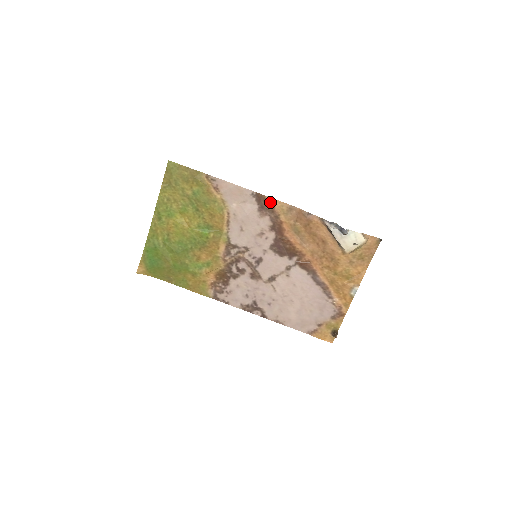
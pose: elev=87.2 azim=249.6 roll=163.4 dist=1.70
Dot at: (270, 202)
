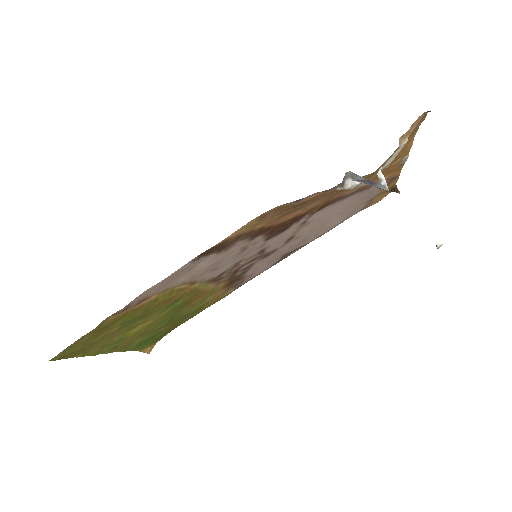
Dot at: (227, 240)
